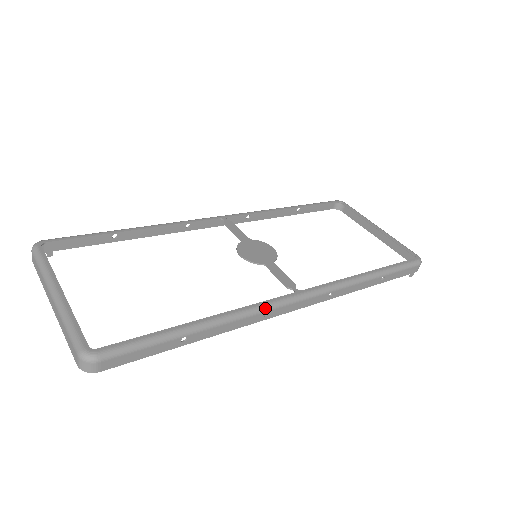
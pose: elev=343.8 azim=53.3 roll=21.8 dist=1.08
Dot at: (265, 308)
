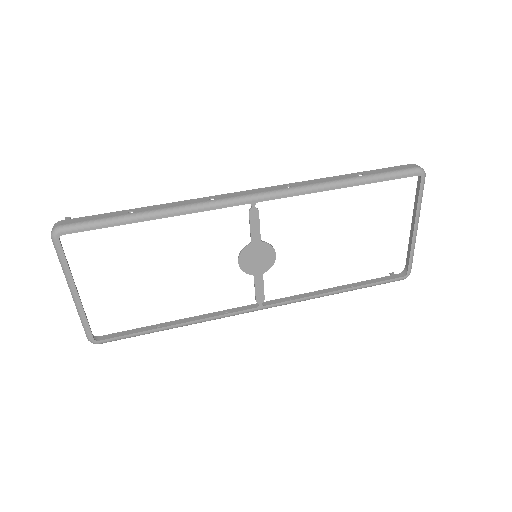
Dot at: occluded
